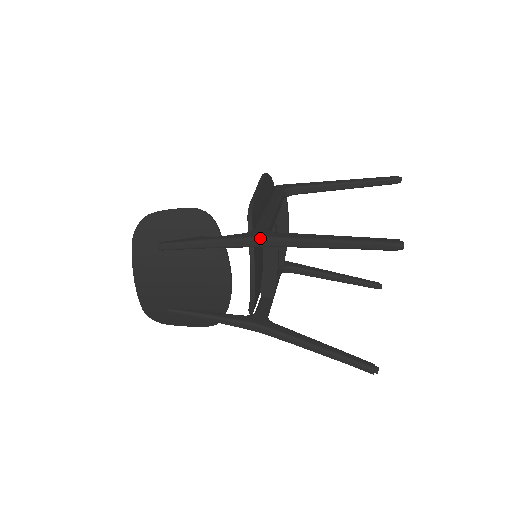
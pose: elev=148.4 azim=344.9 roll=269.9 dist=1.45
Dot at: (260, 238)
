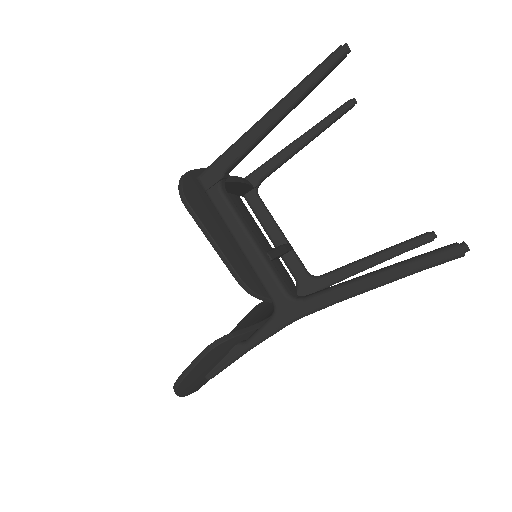
Dot at: (298, 319)
